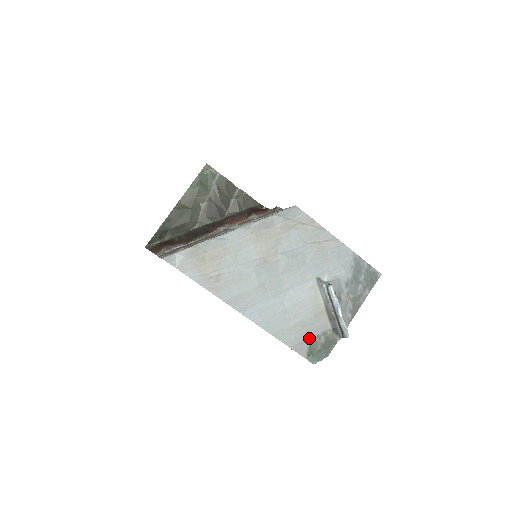
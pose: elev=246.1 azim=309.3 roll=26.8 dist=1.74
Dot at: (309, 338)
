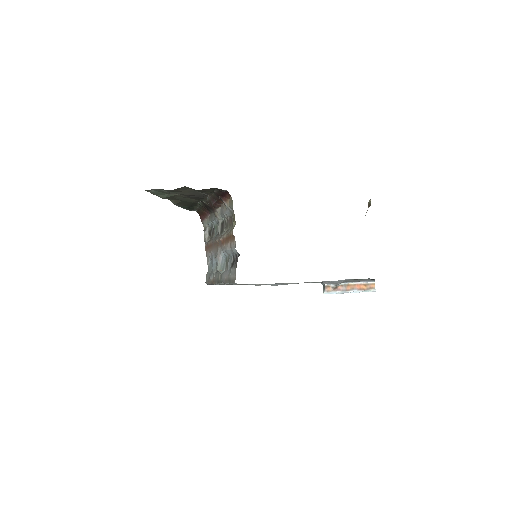
Dot at: (346, 279)
